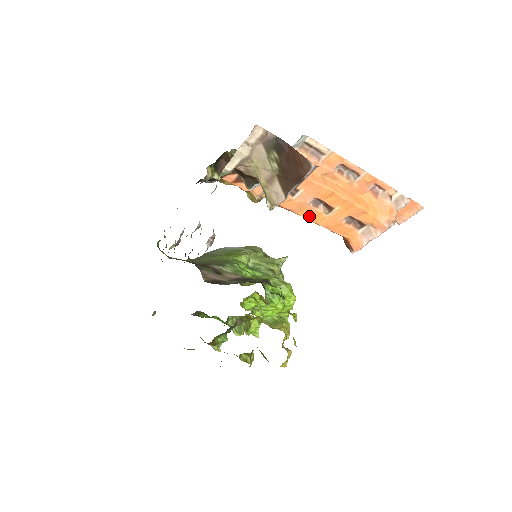
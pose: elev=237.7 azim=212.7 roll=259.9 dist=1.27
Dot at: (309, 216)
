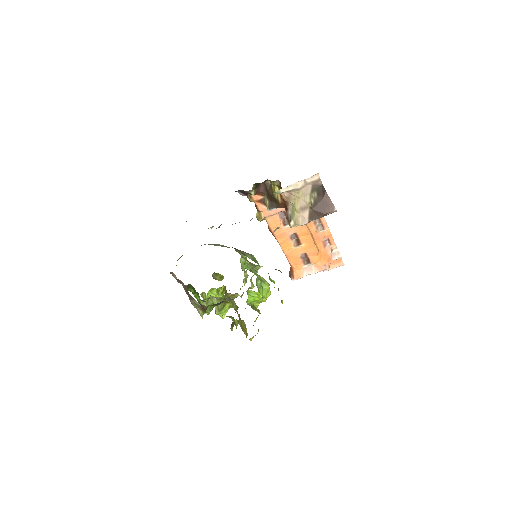
Dot at: (283, 244)
